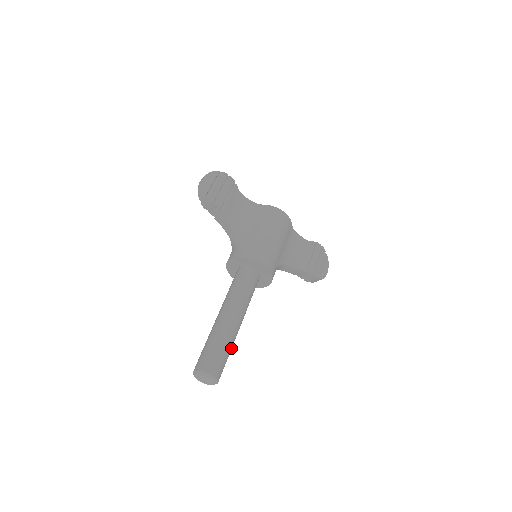
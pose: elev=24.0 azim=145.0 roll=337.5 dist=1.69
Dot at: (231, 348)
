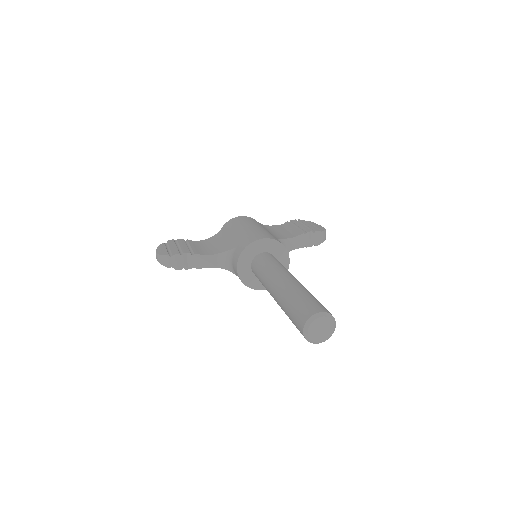
Dot at: occluded
